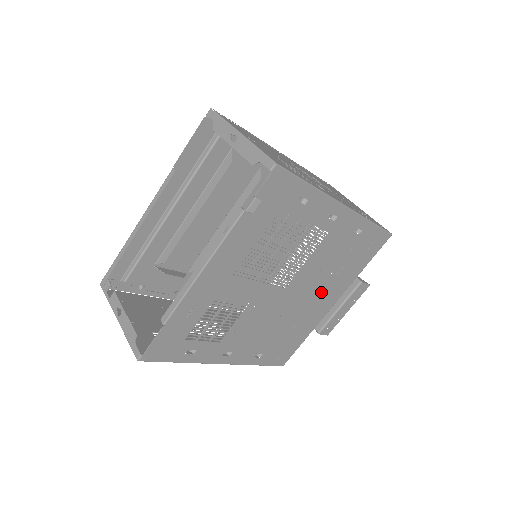
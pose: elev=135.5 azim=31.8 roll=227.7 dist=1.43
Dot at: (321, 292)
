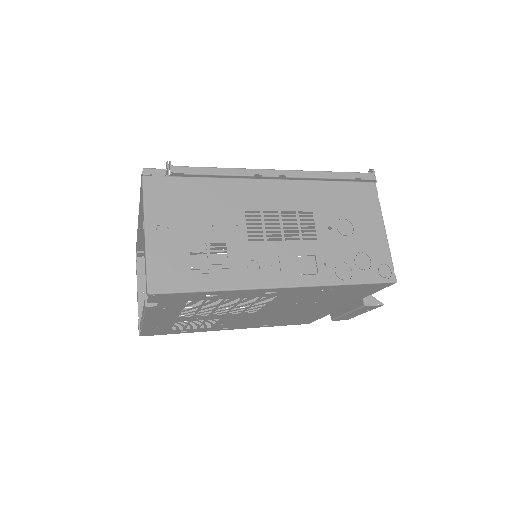
Dot at: (313, 307)
